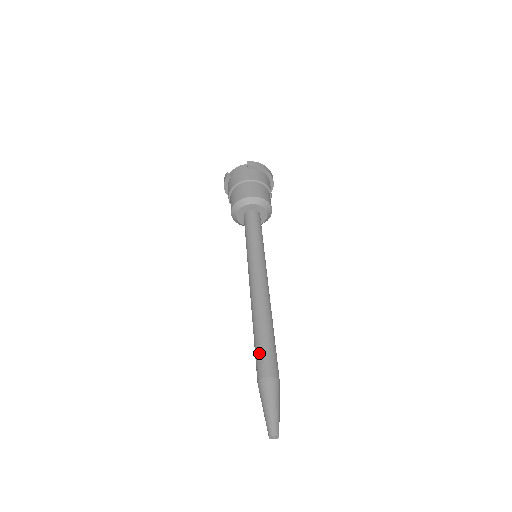
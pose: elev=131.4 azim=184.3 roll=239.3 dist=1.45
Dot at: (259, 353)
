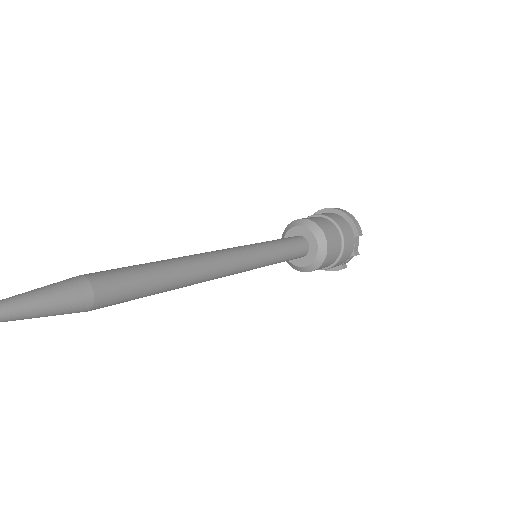
Dot at: occluded
